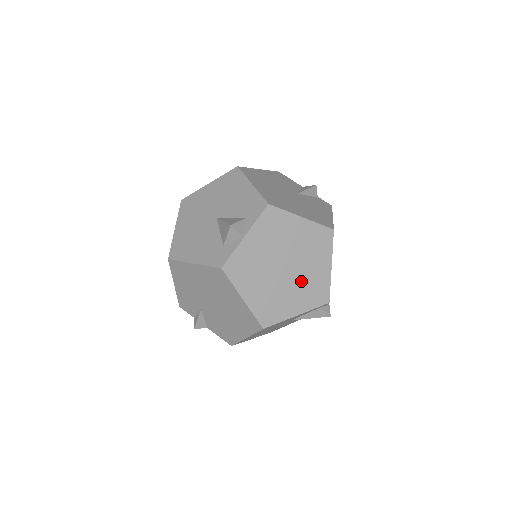
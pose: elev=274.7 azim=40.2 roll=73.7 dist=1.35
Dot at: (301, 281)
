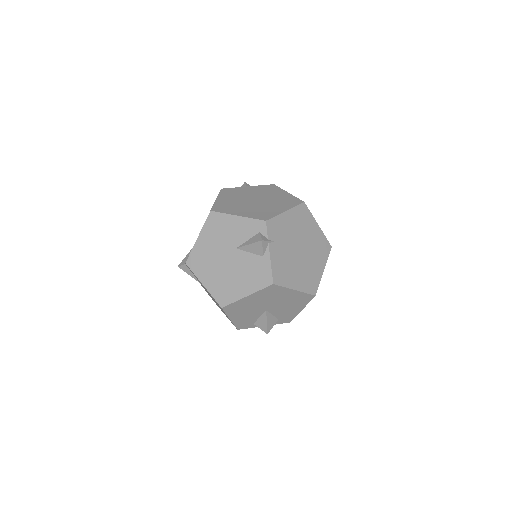
Dot at: (258, 207)
